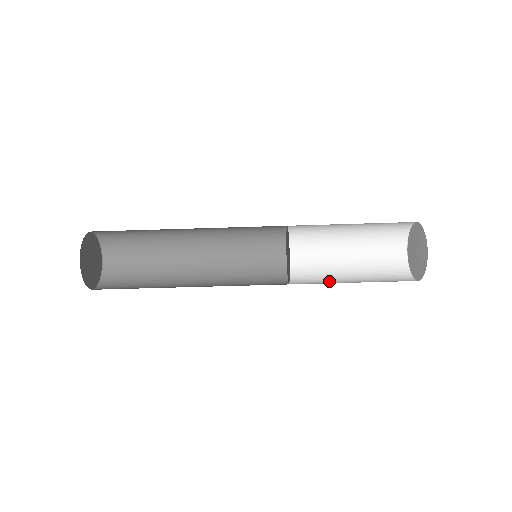
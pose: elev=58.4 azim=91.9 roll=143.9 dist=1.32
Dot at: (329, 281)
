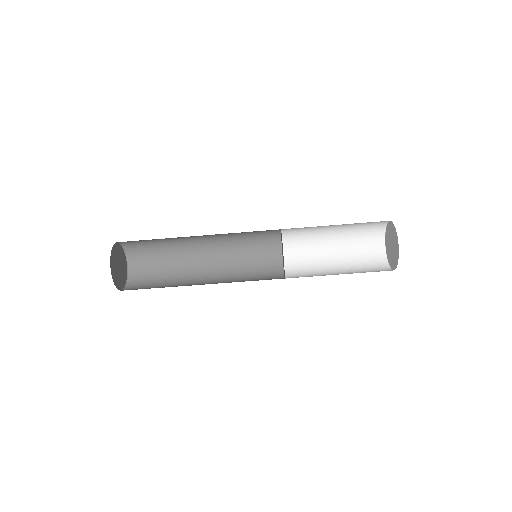
Dot at: occluded
